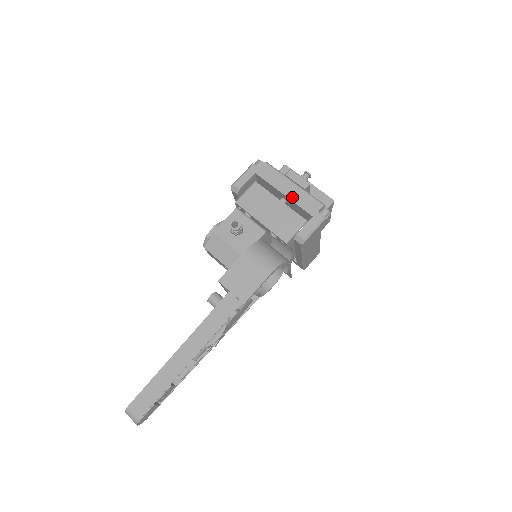
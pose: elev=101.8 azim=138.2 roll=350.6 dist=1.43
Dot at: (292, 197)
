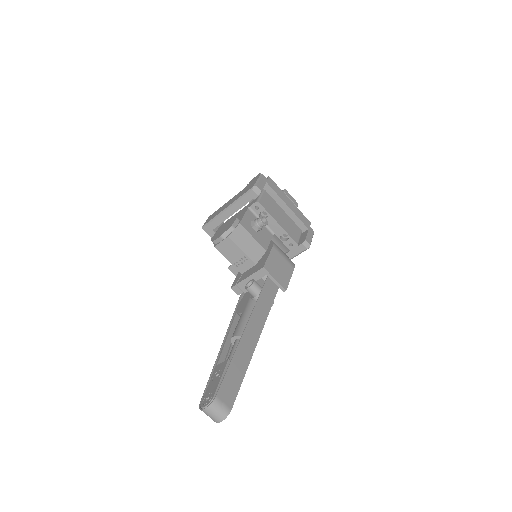
Dot at: (293, 210)
